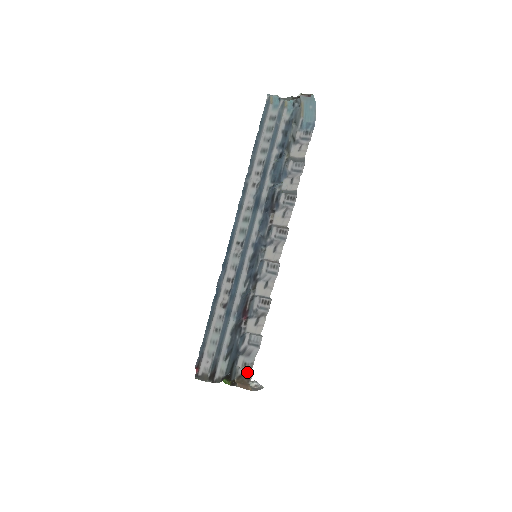
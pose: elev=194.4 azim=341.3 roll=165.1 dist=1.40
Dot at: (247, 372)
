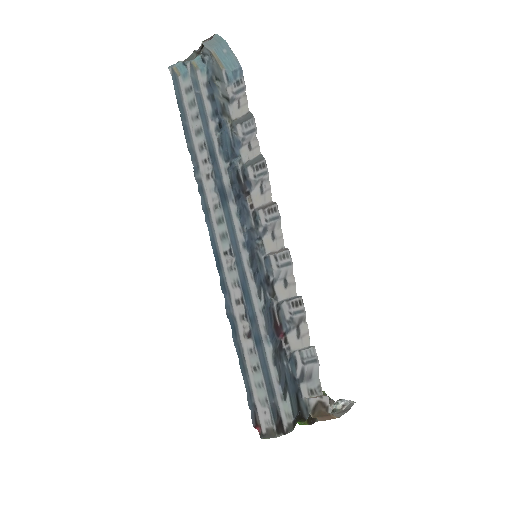
Dot at: (320, 399)
